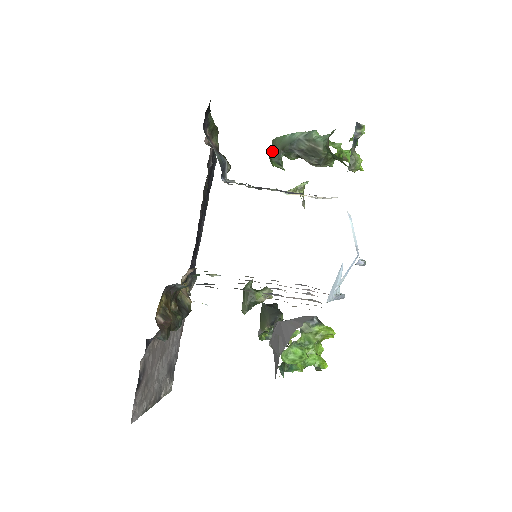
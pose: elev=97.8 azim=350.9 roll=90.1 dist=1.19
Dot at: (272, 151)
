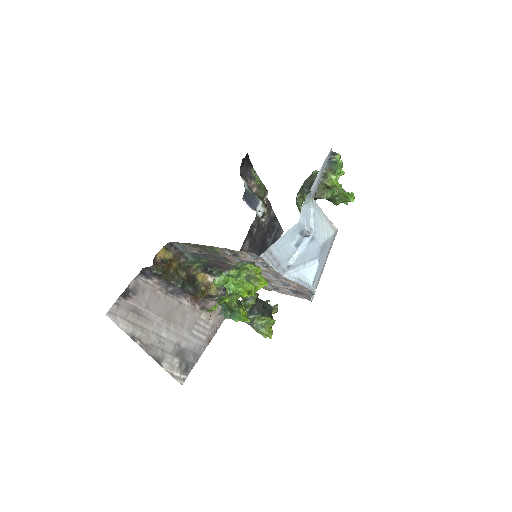
Dot at: occluded
